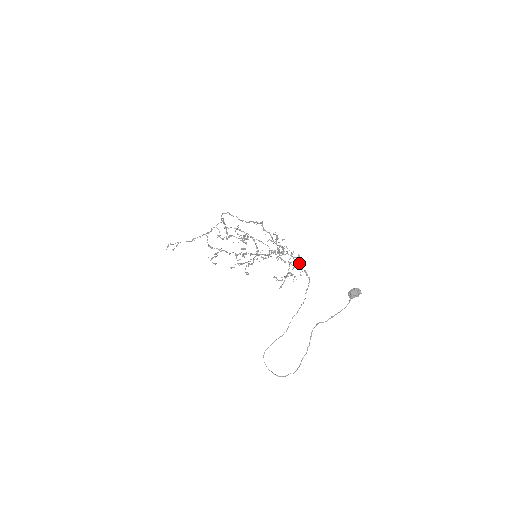
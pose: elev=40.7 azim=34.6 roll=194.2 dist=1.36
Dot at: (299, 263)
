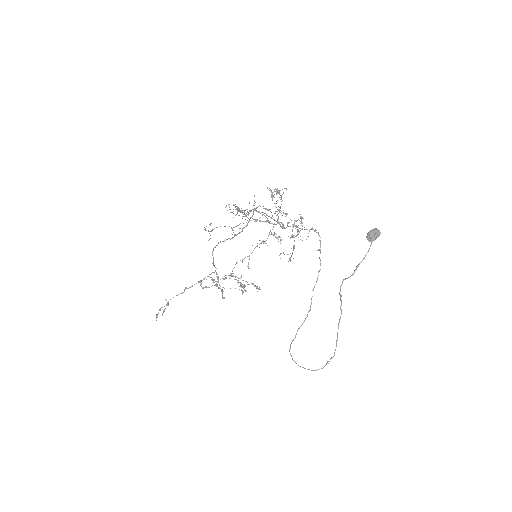
Dot at: occluded
